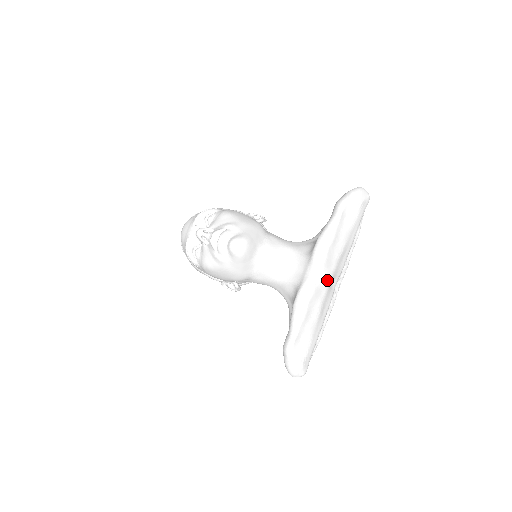
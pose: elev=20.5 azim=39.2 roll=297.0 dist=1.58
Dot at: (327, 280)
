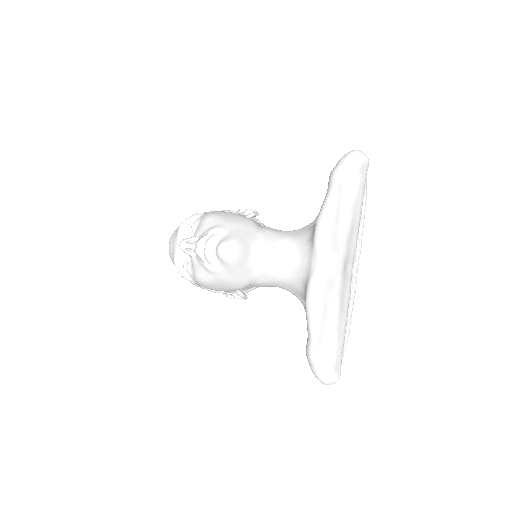
Dot at: (338, 266)
